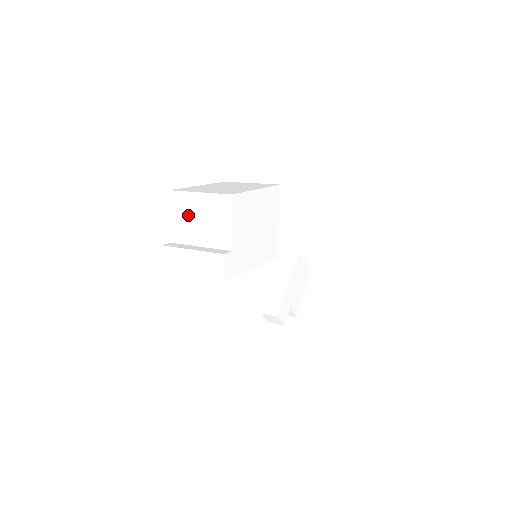
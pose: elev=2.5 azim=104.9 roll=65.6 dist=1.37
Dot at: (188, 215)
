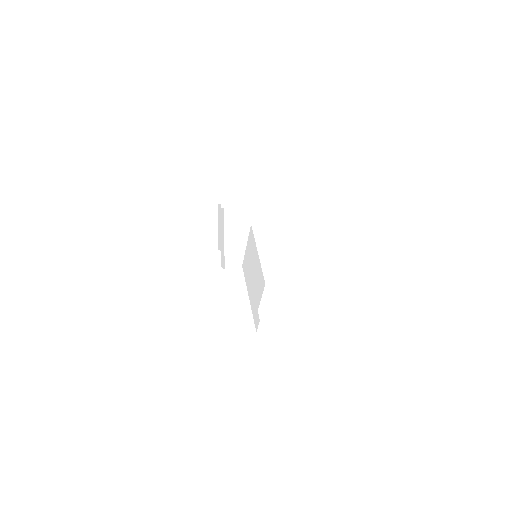
Dot at: (280, 295)
